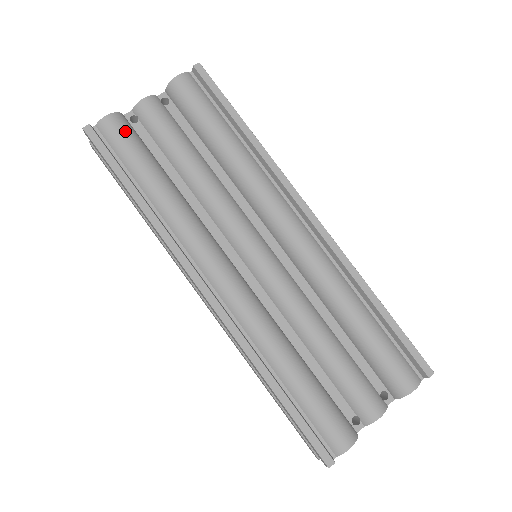
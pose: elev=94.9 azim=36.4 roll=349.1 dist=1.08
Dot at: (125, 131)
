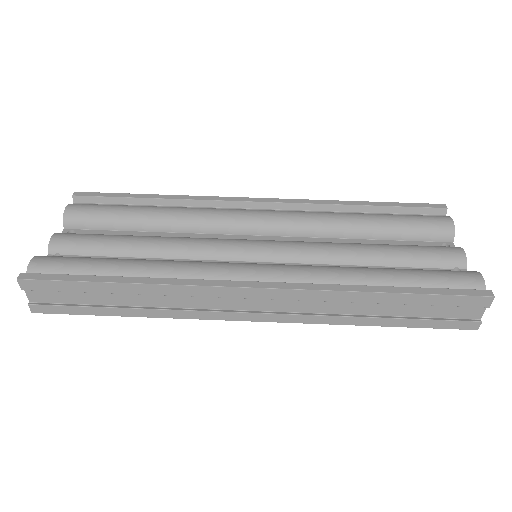
Dot at: (59, 257)
